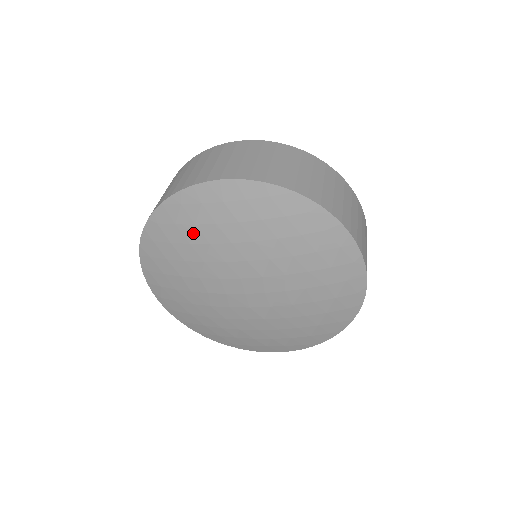
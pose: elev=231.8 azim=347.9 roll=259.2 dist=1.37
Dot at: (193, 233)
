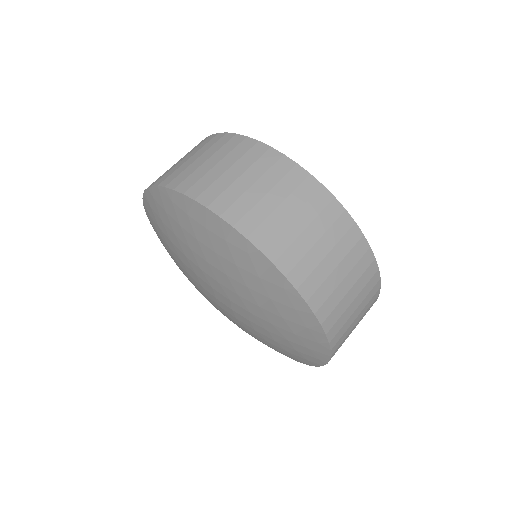
Dot at: (178, 230)
